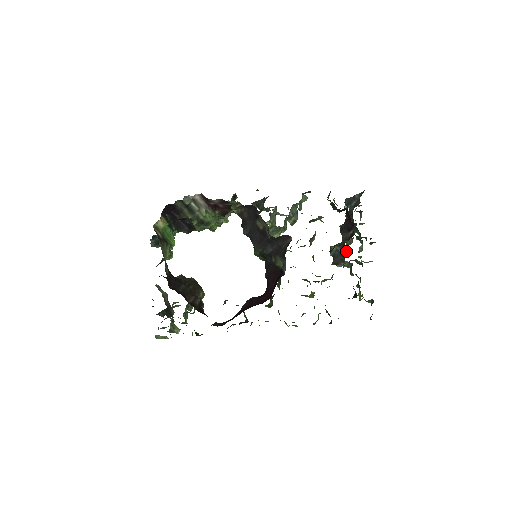
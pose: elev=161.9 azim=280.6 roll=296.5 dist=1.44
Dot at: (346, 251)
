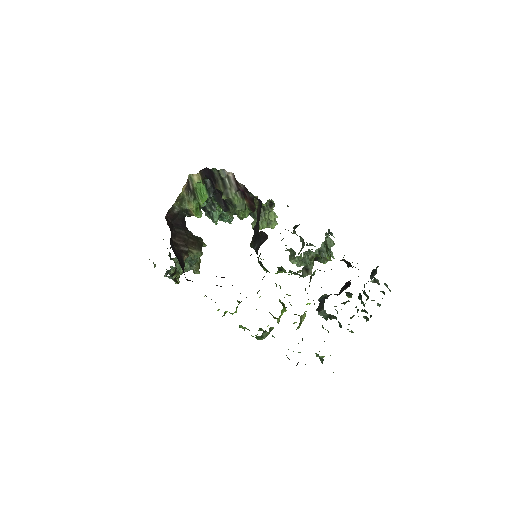
Dot at: (335, 306)
